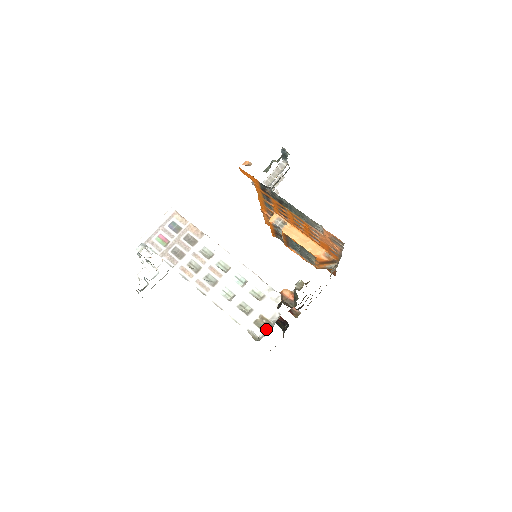
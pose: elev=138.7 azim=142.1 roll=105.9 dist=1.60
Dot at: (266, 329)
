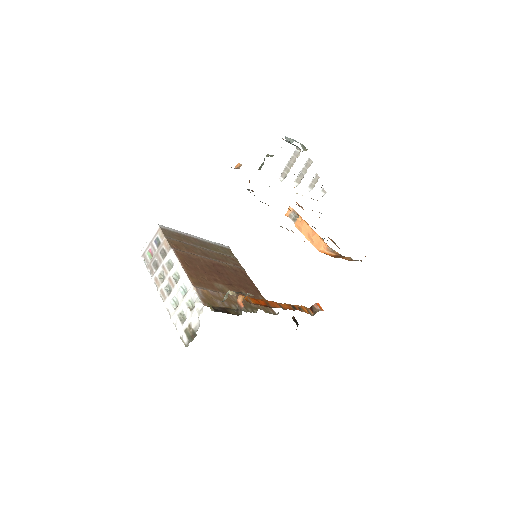
Dot at: (191, 338)
